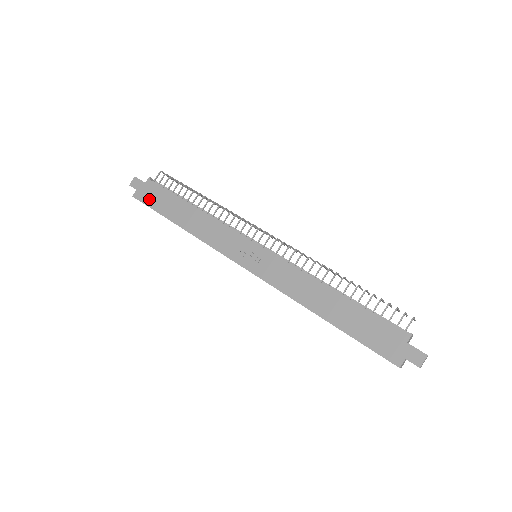
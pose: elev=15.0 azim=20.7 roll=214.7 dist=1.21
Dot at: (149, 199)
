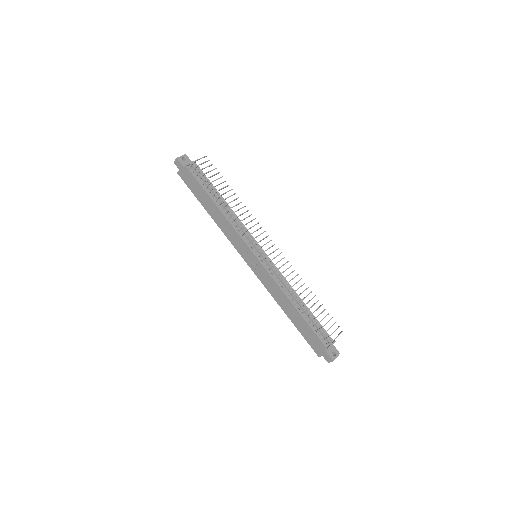
Dot at: (188, 182)
